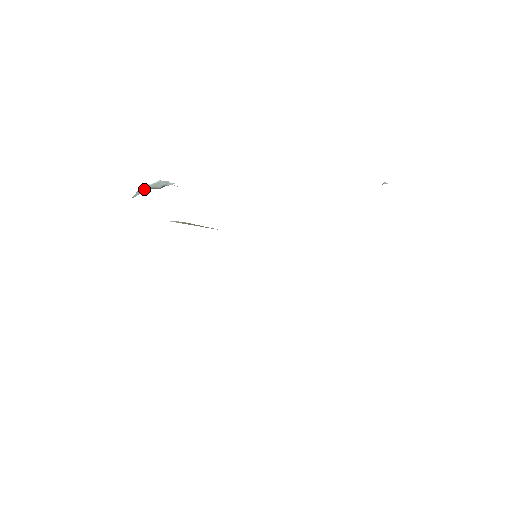
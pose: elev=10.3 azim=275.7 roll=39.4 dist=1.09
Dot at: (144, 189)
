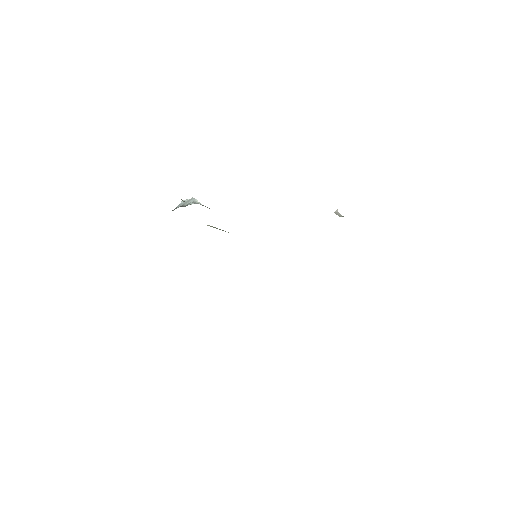
Dot at: (181, 204)
